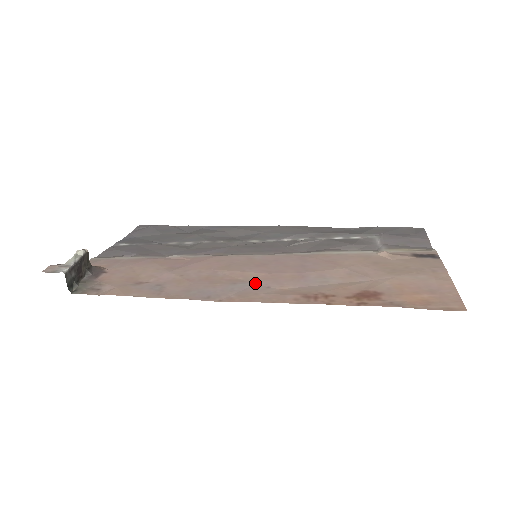
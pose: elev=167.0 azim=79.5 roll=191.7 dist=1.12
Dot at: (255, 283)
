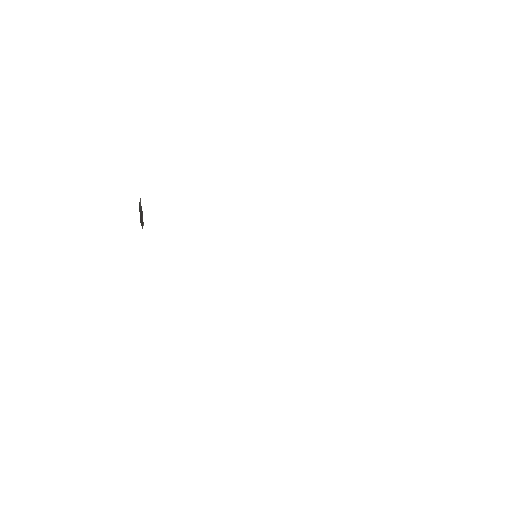
Dot at: occluded
